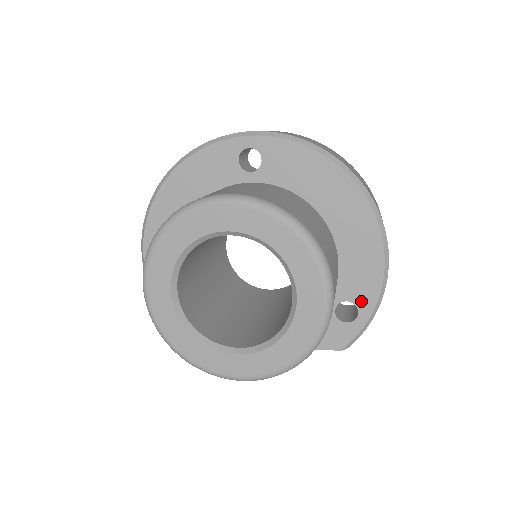
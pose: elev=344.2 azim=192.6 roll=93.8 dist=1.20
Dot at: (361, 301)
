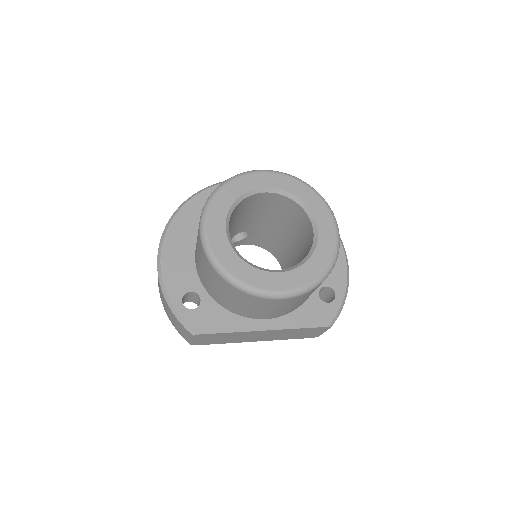
Dot at: (336, 286)
